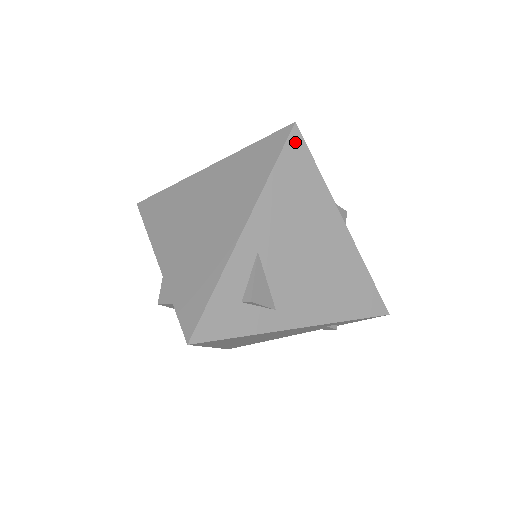
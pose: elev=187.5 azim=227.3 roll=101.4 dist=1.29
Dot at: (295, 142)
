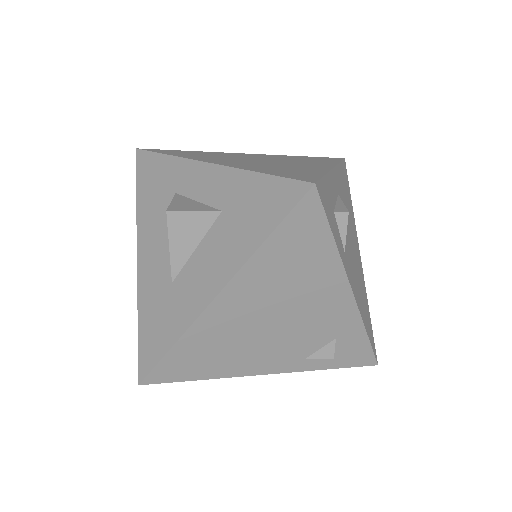
Dot at: (345, 167)
